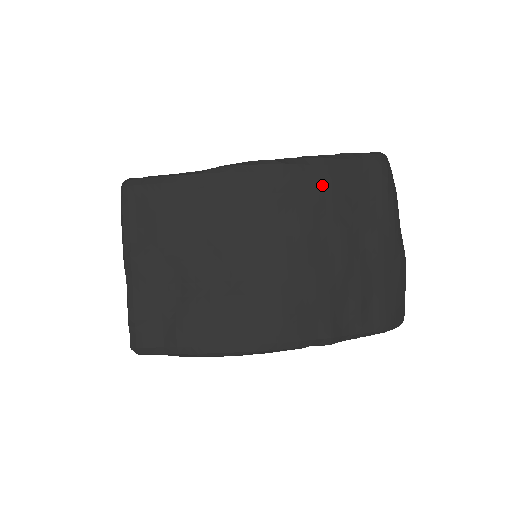
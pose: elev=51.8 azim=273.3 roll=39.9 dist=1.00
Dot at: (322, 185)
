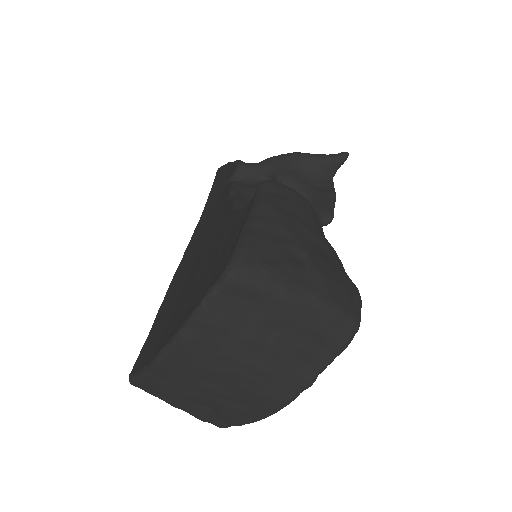
Dot at: (211, 331)
